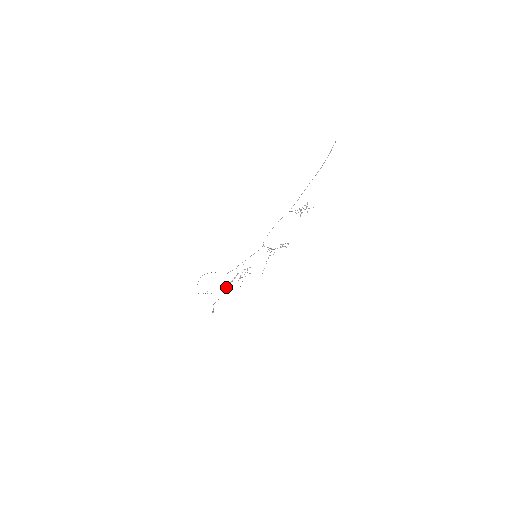
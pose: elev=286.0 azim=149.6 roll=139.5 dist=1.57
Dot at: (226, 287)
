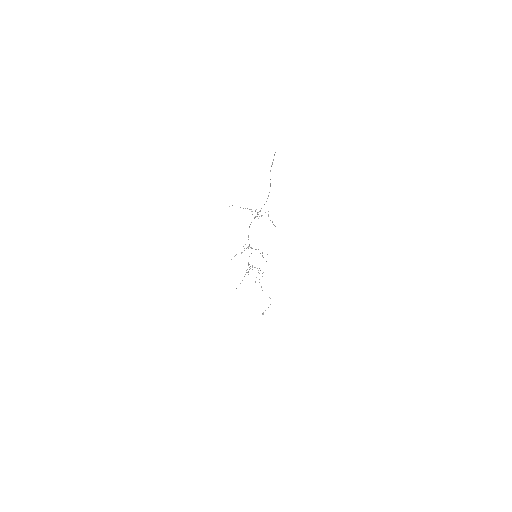
Dot at: (244, 276)
